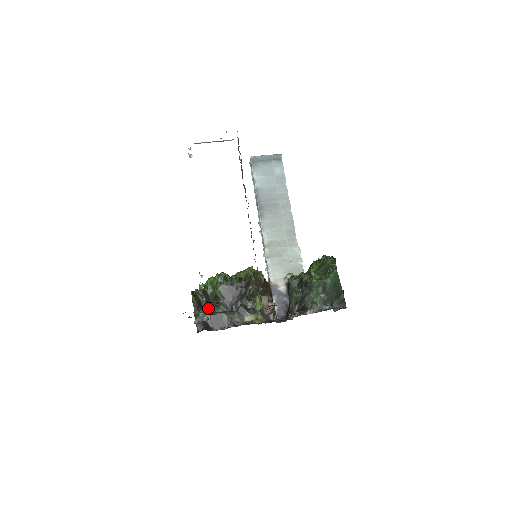
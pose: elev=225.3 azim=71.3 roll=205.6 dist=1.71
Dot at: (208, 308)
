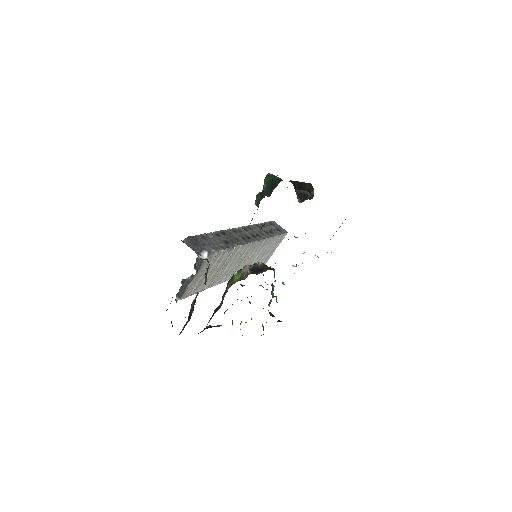
Dot at: occluded
